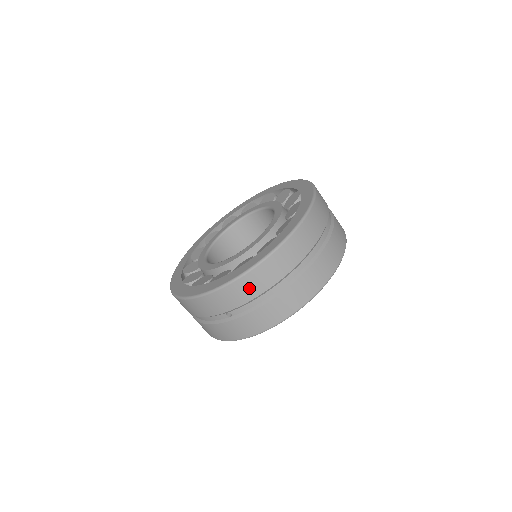
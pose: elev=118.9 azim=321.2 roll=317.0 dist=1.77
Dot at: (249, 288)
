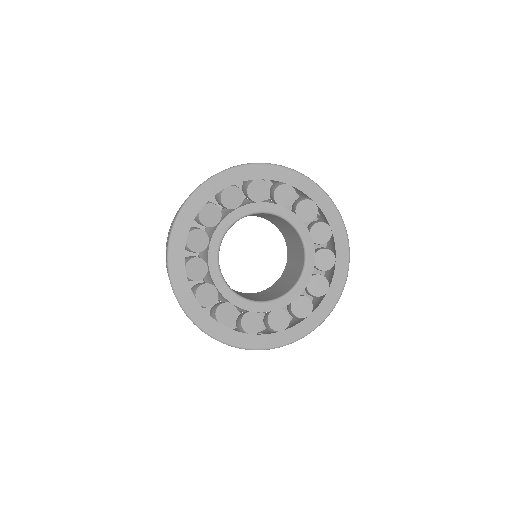
Dot at: occluded
